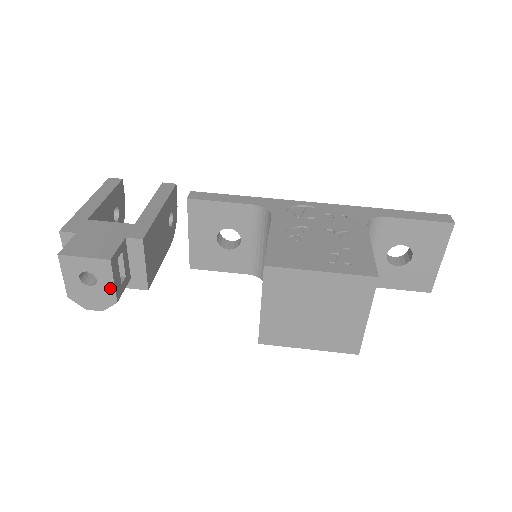
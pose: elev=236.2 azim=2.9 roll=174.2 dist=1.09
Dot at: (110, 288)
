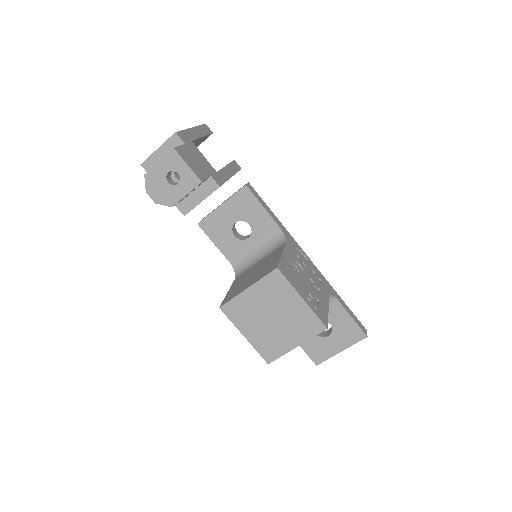
Dot at: (179, 196)
